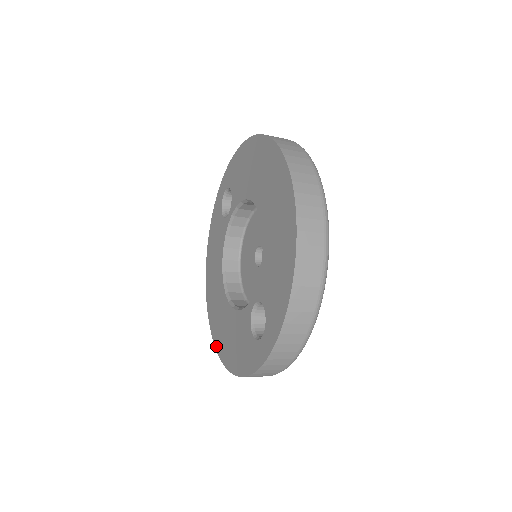
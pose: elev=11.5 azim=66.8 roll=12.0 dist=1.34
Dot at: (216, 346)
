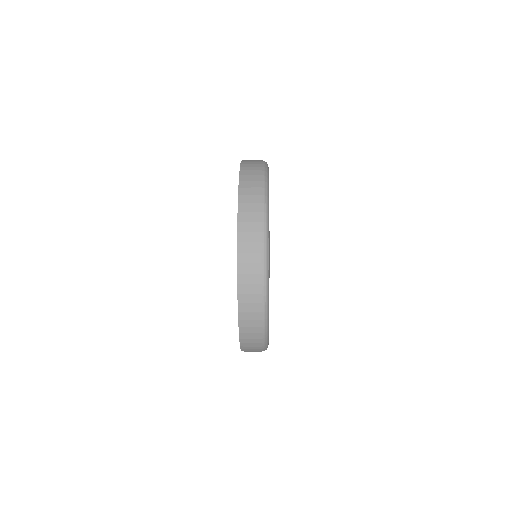
Dot at: occluded
